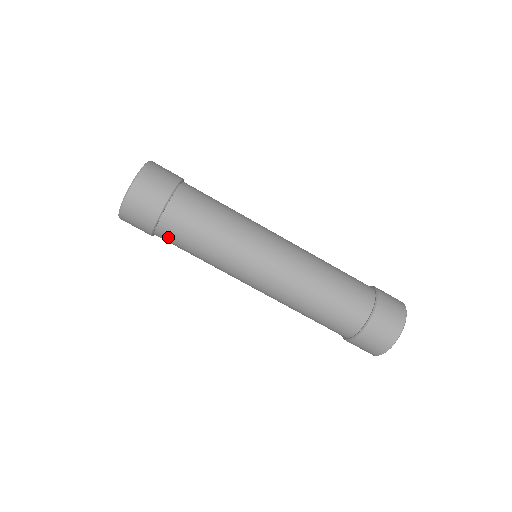
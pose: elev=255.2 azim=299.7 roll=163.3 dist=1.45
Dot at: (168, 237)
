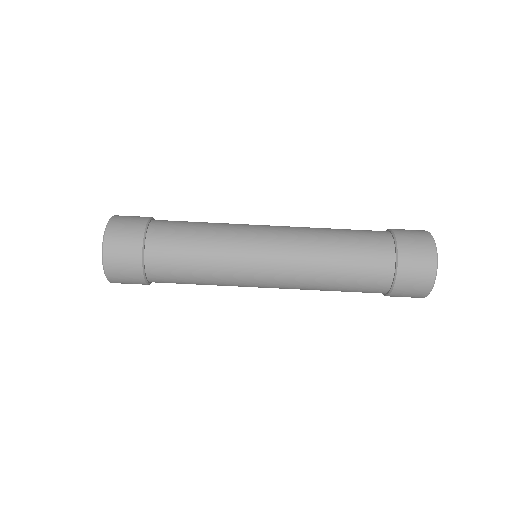
Dot at: (161, 272)
